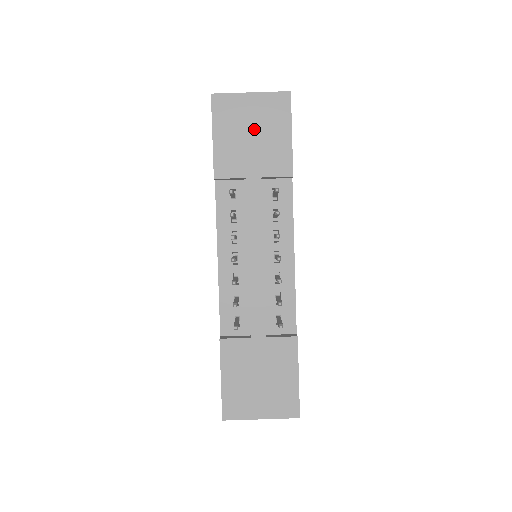
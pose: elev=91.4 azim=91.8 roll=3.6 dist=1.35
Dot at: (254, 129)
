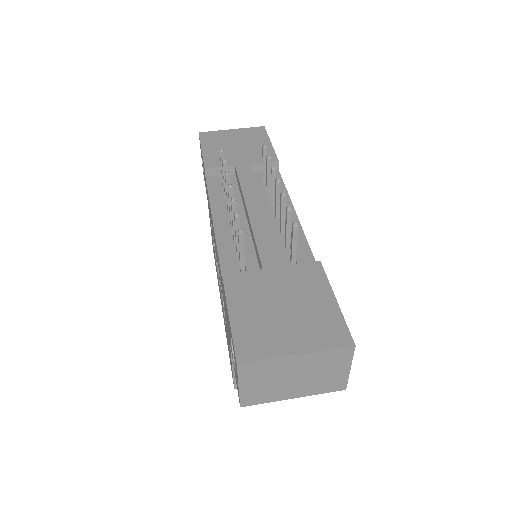
Dot at: (238, 143)
